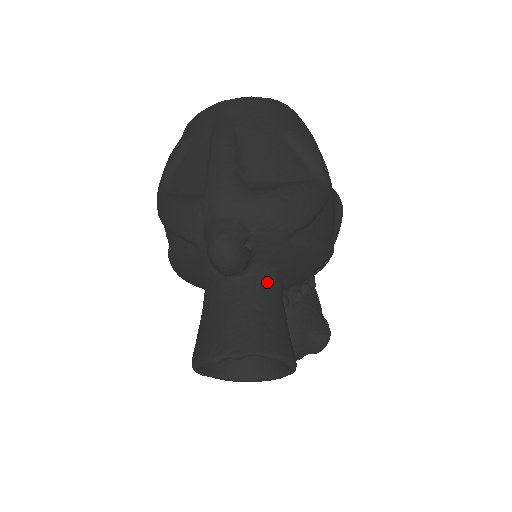
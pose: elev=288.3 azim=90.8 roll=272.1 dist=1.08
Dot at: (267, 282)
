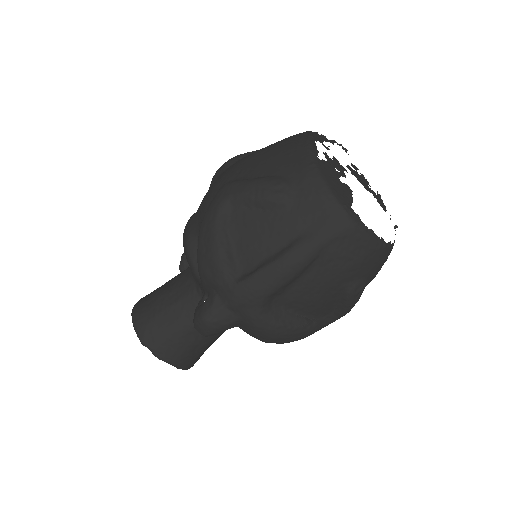
Dot at: occluded
